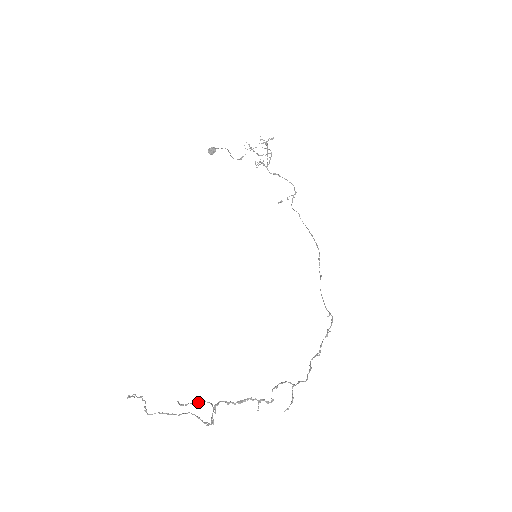
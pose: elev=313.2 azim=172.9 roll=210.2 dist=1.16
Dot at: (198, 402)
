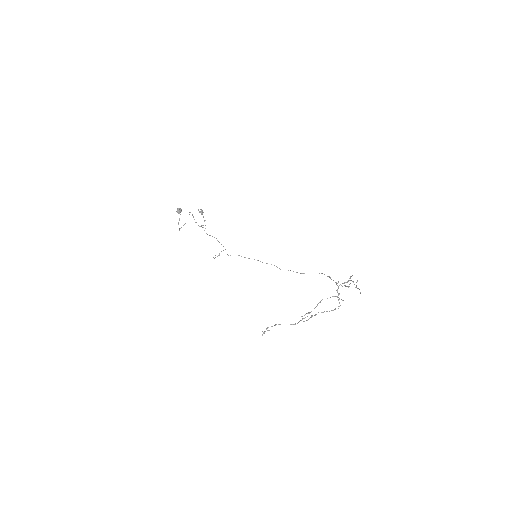
Dot at: occluded
